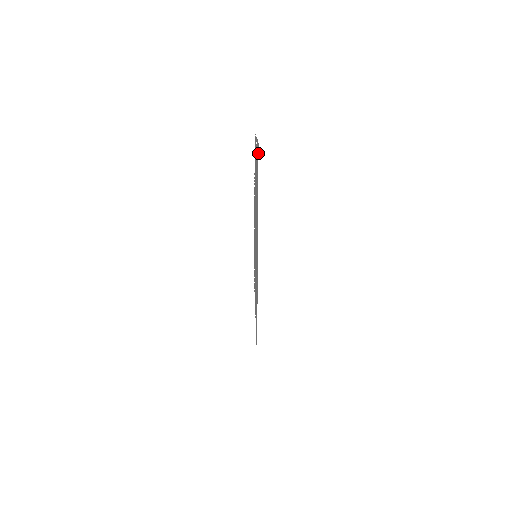
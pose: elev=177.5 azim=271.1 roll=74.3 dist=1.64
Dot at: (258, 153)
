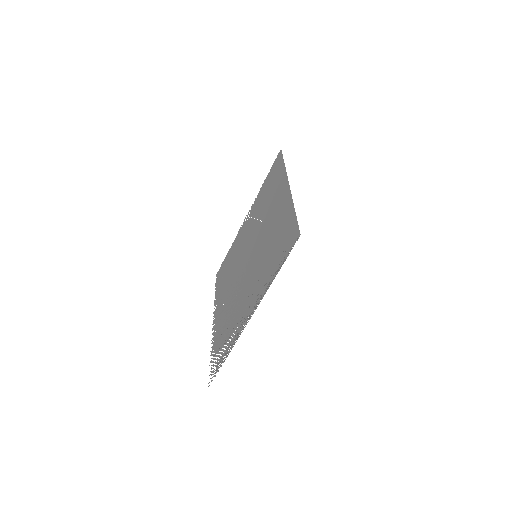
Dot at: (281, 151)
